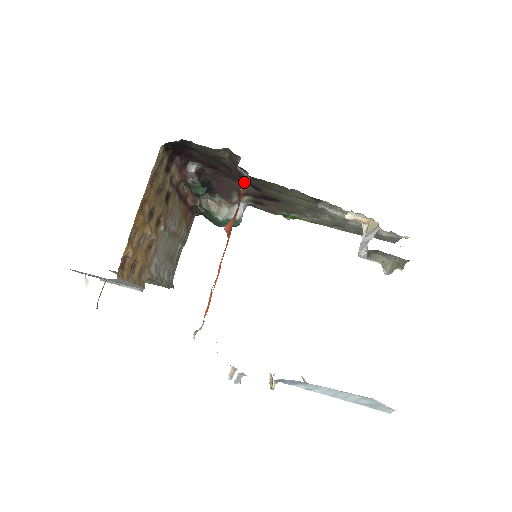
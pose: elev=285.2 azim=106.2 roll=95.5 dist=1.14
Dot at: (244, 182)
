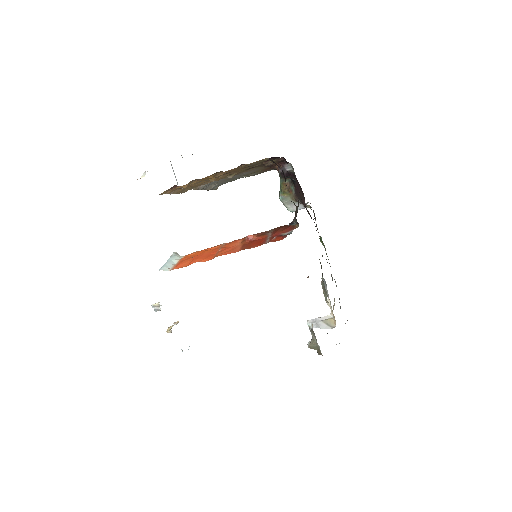
Dot at: (290, 227)
